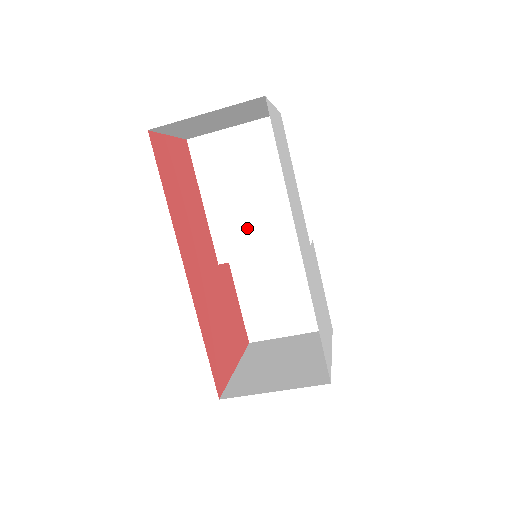
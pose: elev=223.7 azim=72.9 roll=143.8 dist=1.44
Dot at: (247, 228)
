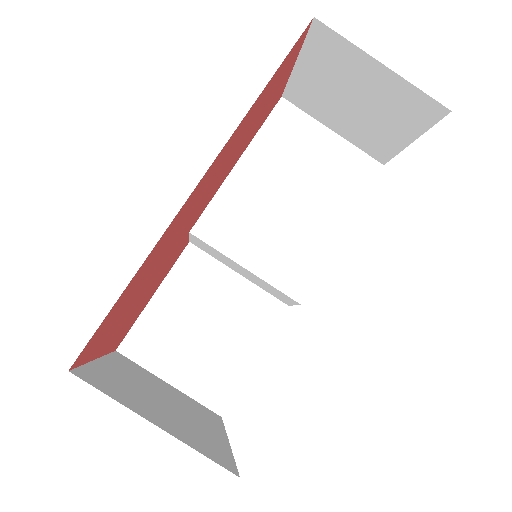
Dot at: (256, 227)
